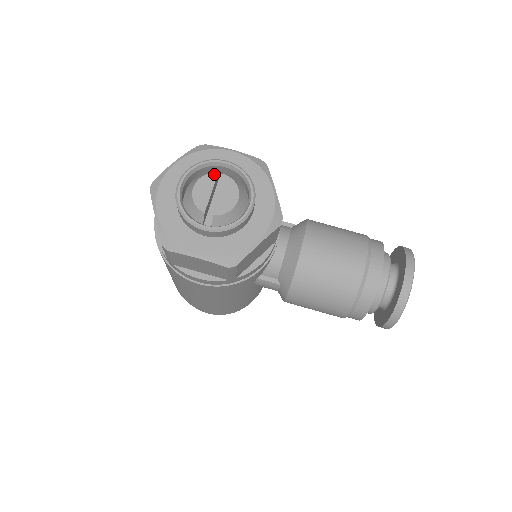
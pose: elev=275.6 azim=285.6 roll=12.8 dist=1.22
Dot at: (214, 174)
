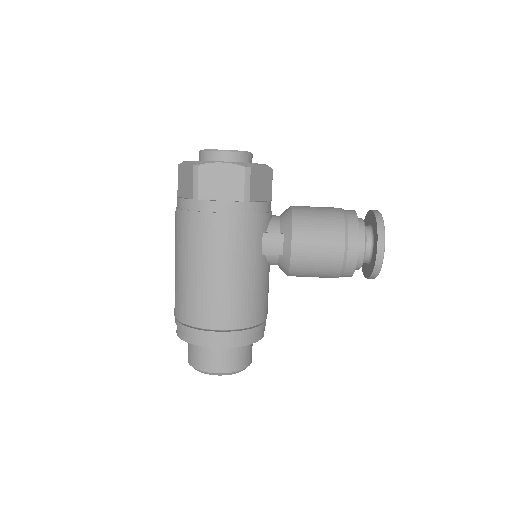
Dot at: occluded
